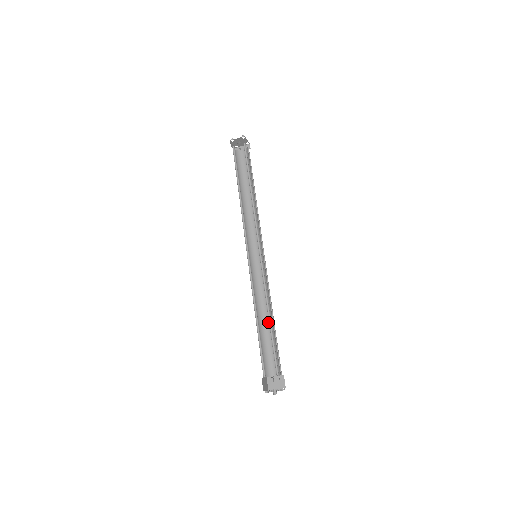
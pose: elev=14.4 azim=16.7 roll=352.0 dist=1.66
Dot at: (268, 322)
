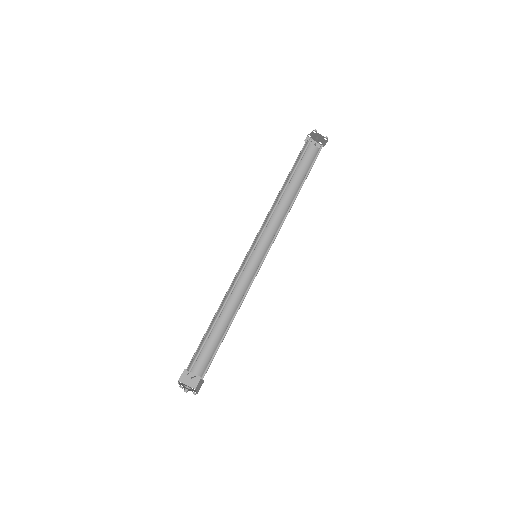
Dot at: (222, 321)
